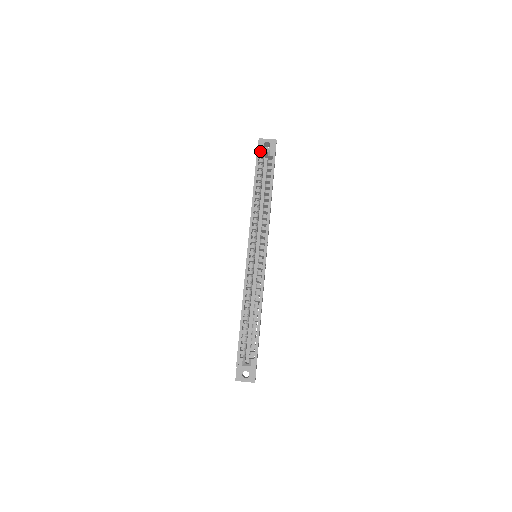
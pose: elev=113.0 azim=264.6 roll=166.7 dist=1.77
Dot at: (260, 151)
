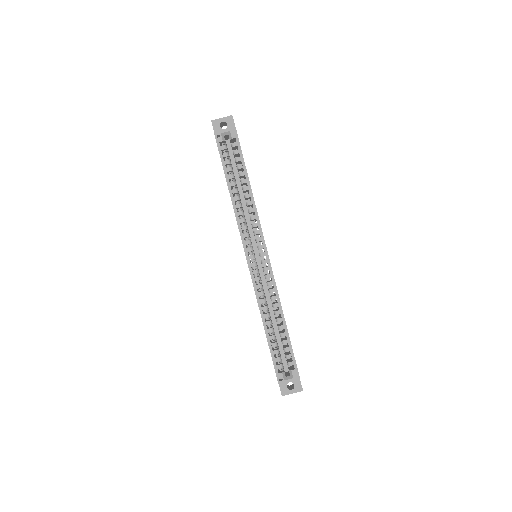
Dot at: (218, 136)
